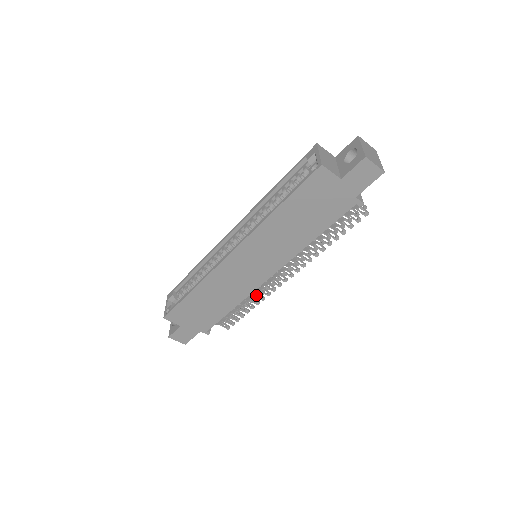
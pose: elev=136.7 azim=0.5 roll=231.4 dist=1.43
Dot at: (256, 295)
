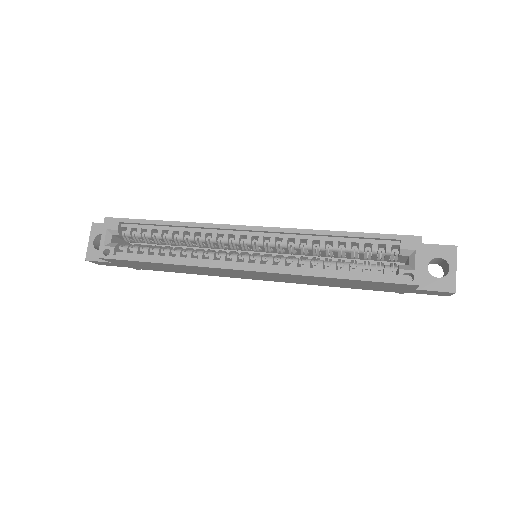
Dot at: occluded
